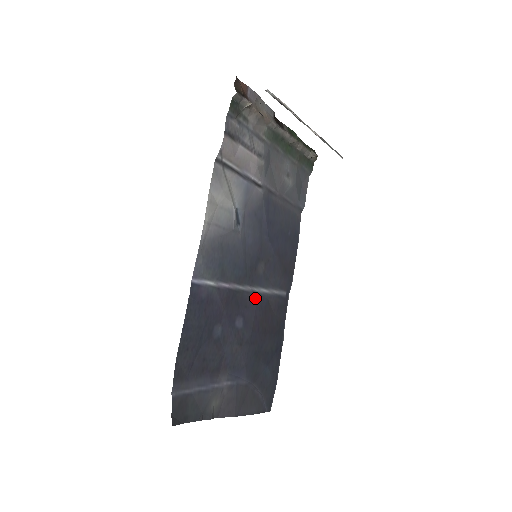
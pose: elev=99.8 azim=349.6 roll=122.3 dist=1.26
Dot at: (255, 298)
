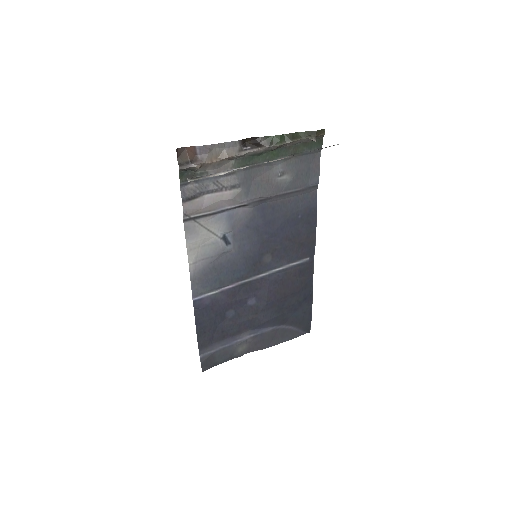
Dot at: (266, 279)
